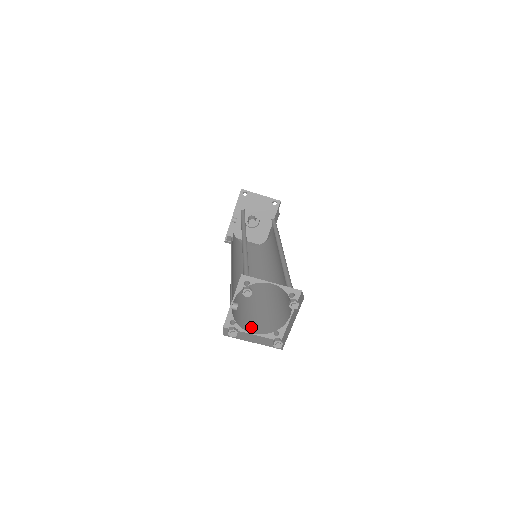
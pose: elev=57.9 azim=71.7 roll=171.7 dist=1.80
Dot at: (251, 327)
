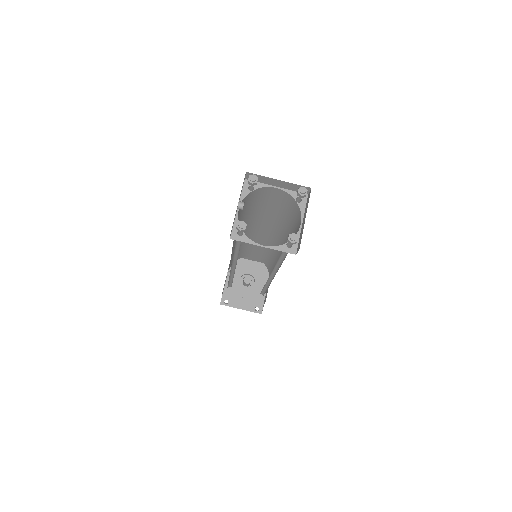
Dot at: occluded
